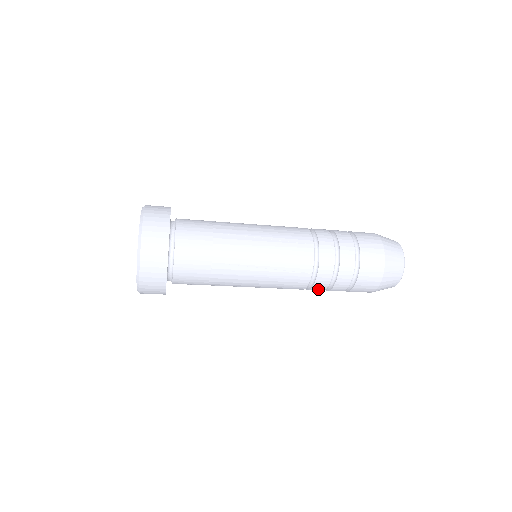
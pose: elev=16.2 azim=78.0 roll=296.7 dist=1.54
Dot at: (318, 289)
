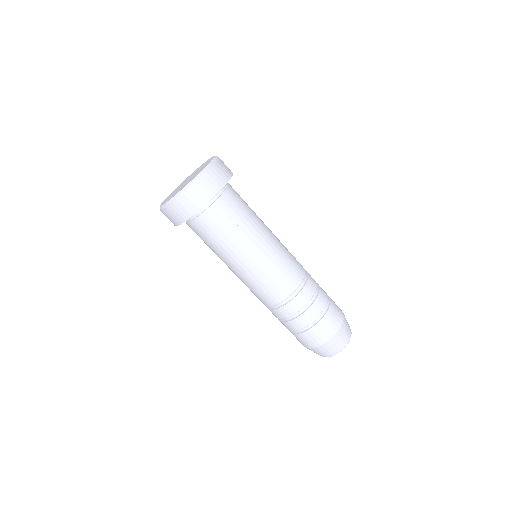
Dot at: (311, 288)
